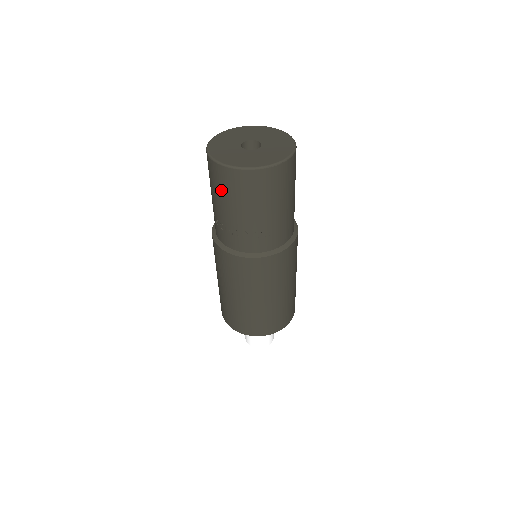
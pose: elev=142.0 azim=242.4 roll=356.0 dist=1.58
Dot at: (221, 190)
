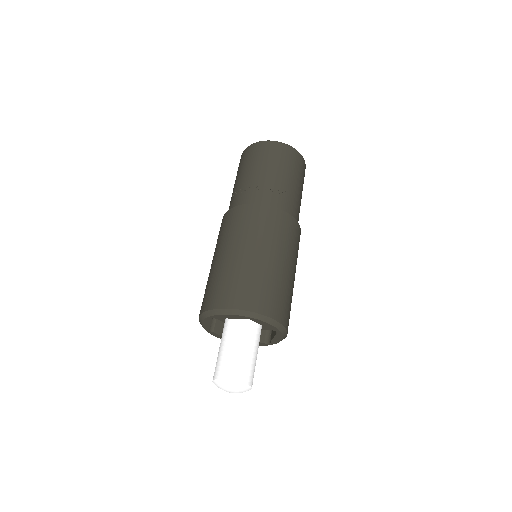
Dot at: (251, 160)
